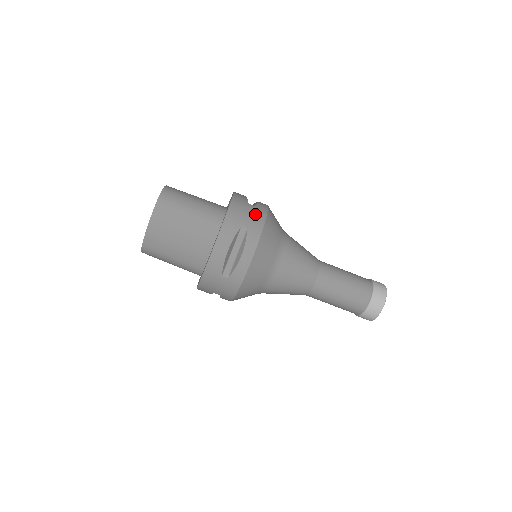
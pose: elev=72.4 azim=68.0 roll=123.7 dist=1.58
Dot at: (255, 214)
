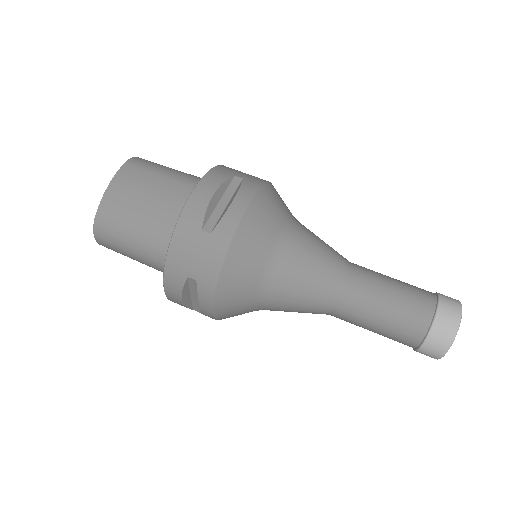
Dot at: occluded
